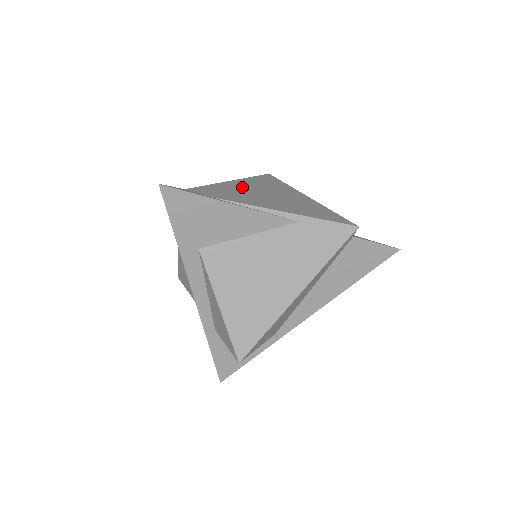
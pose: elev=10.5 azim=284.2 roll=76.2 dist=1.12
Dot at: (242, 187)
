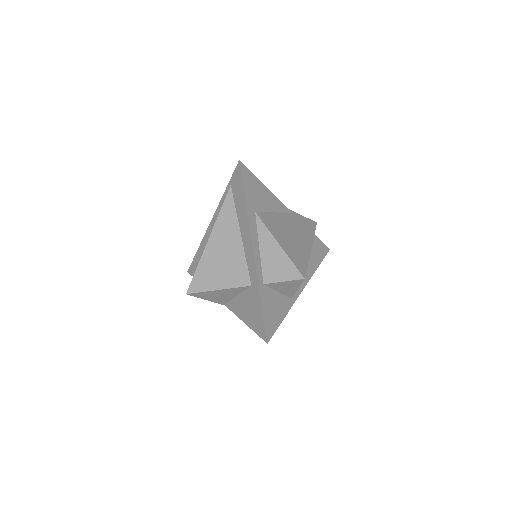
Dot at: occluded
